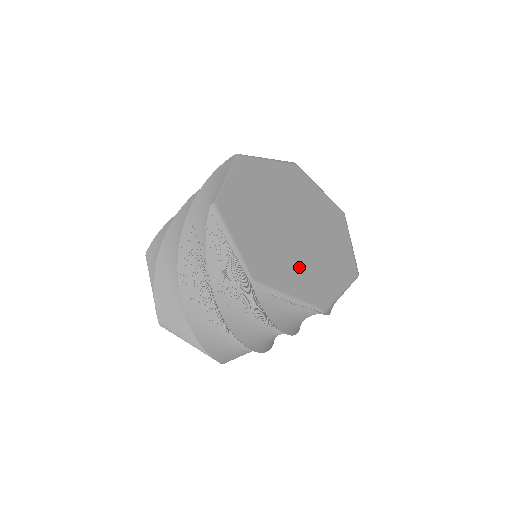
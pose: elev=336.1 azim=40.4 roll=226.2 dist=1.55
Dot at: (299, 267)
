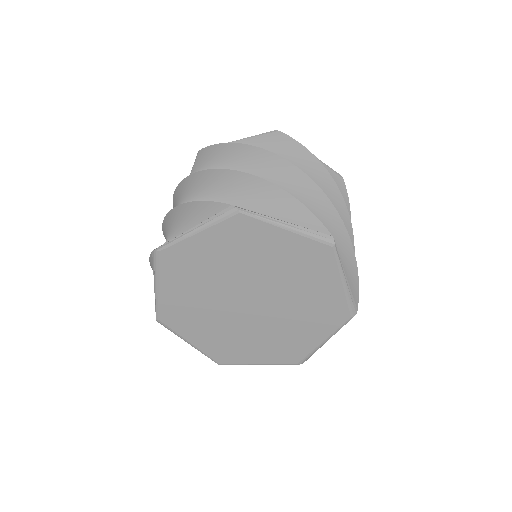
Dot at: (222, 332)
